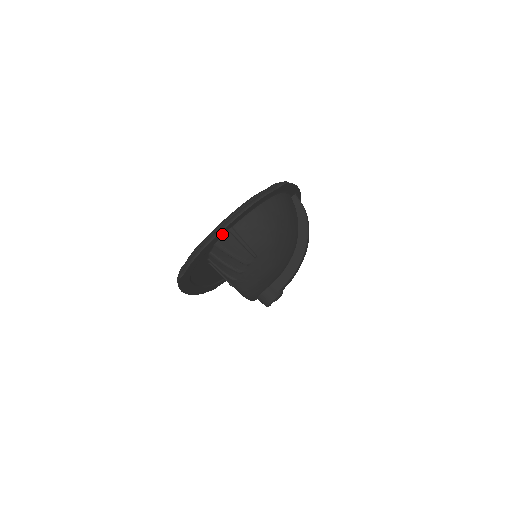
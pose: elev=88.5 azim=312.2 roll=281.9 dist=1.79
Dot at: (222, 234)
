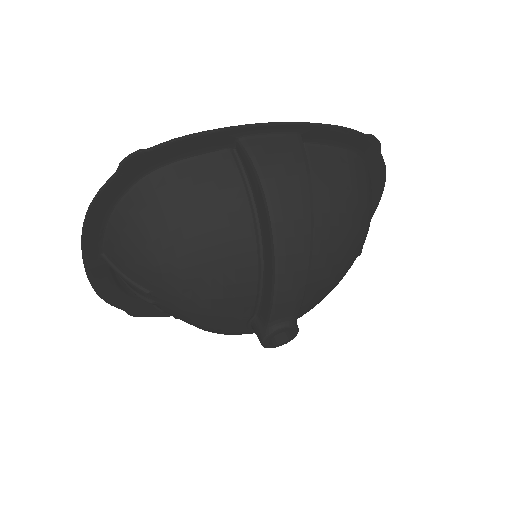
Dot at: (100, 265)
